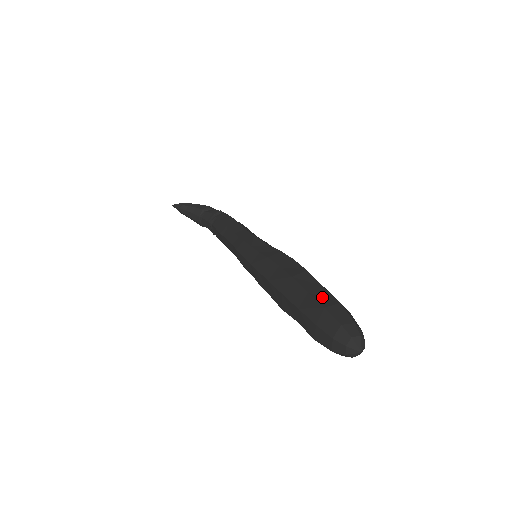
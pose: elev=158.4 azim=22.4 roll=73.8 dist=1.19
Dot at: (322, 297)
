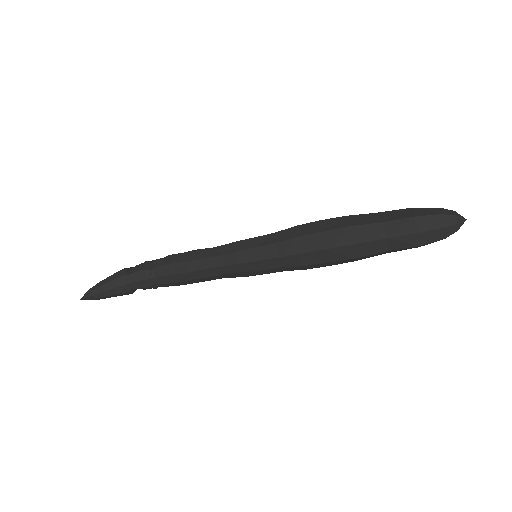
Dot at: (396, 216)
